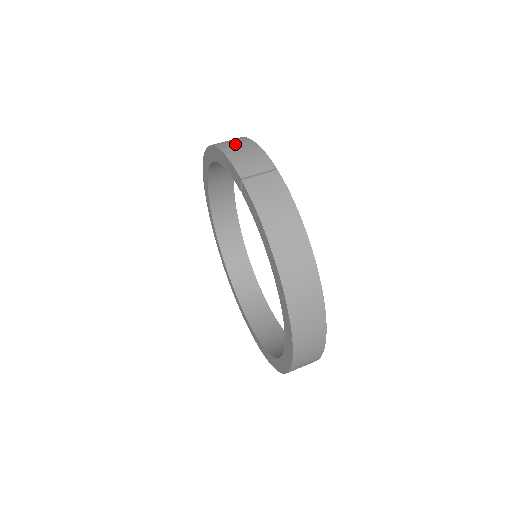
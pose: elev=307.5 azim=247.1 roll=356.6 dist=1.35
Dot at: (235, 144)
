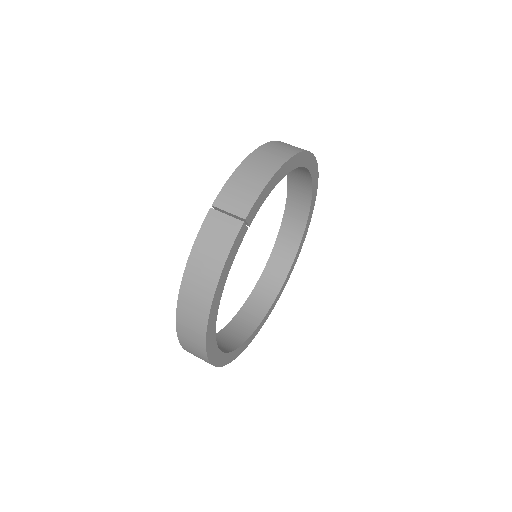
Dot at: (260, 165)
